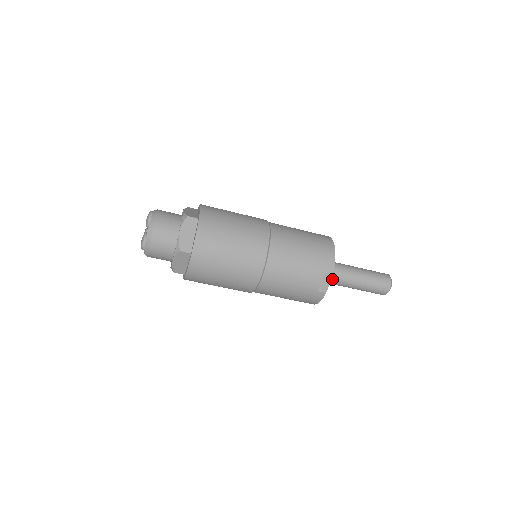
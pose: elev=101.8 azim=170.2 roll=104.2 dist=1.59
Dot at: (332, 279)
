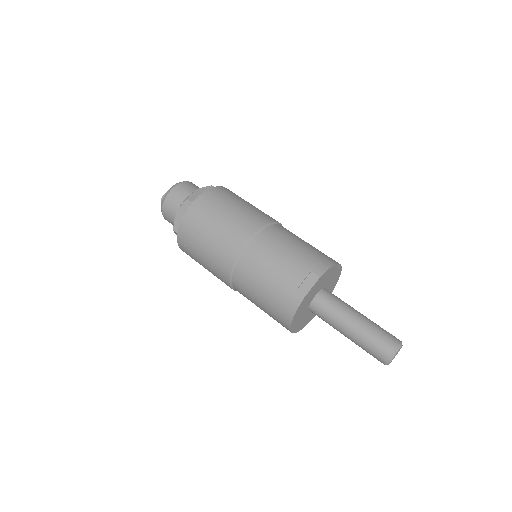
Dot at: (324, 306)
